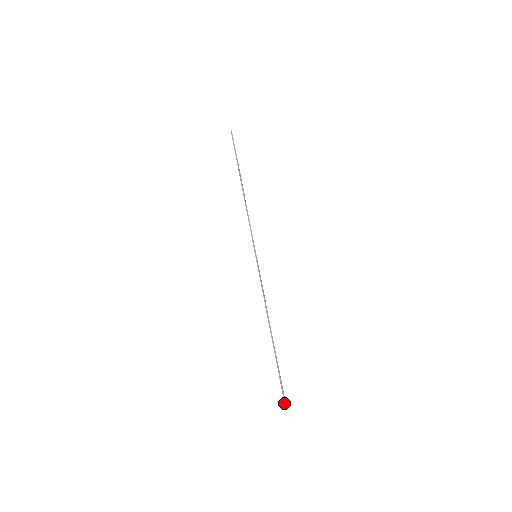
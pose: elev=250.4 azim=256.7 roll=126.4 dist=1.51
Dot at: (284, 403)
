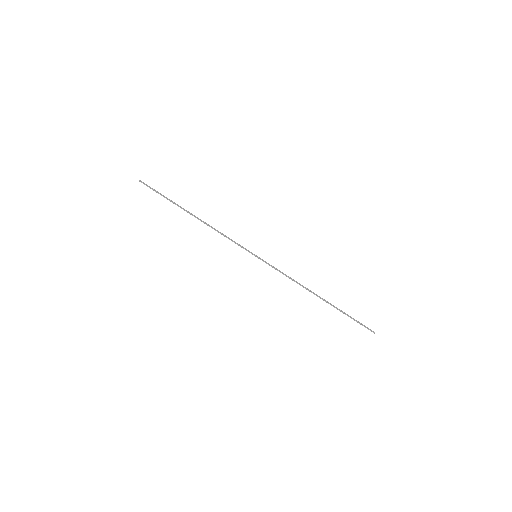
Dot at: occluded
